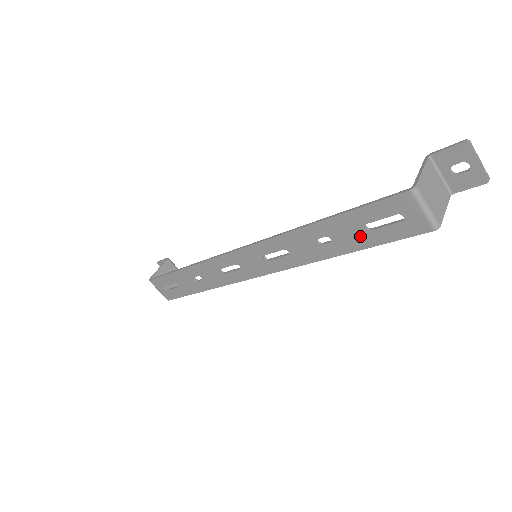
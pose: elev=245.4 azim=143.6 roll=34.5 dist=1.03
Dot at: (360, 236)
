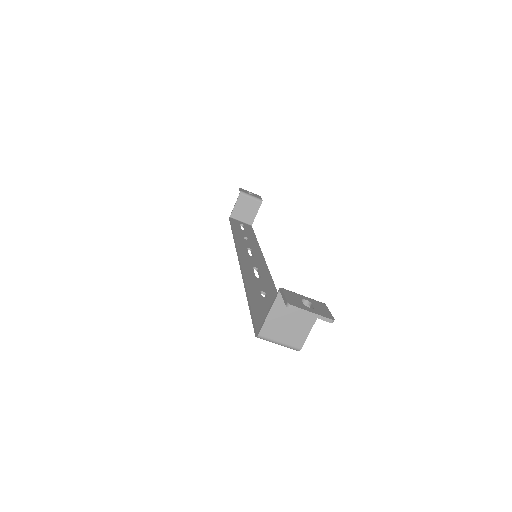
Dot at: occluded
